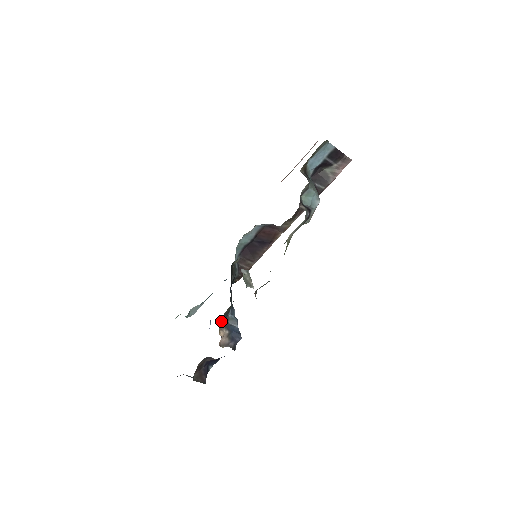
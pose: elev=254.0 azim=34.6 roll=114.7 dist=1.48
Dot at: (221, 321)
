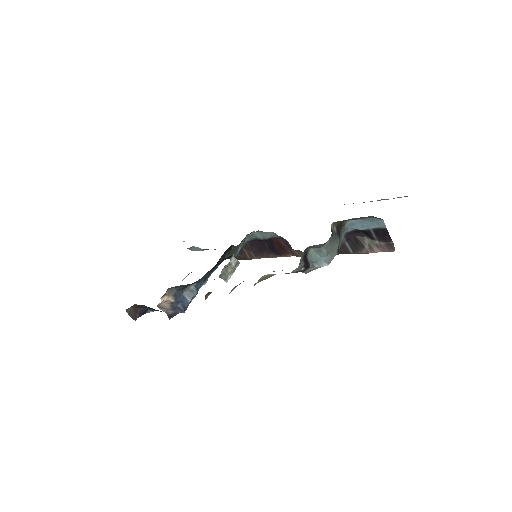
Dot at: (174, 288)
